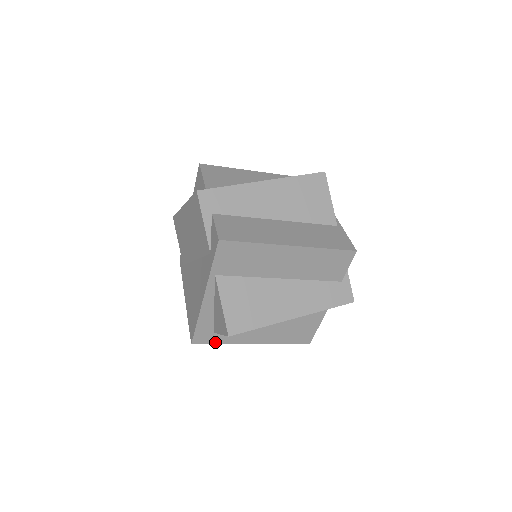
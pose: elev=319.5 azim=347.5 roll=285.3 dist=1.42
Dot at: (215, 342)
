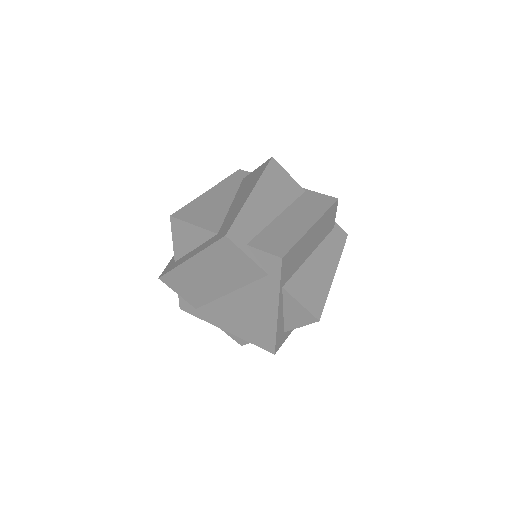
Dot at: (285, 339)
